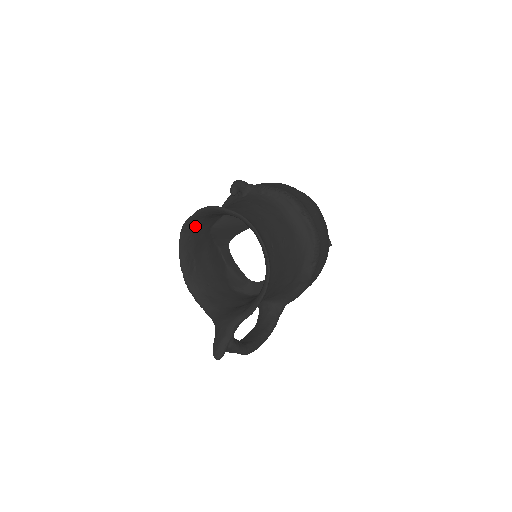
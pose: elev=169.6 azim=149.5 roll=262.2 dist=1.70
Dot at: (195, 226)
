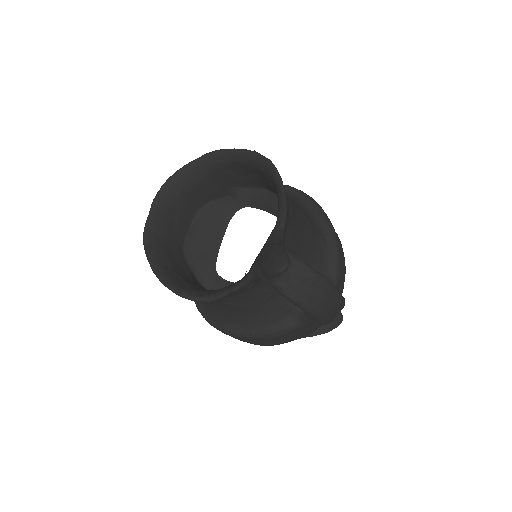
Dot at: (159, 234)
